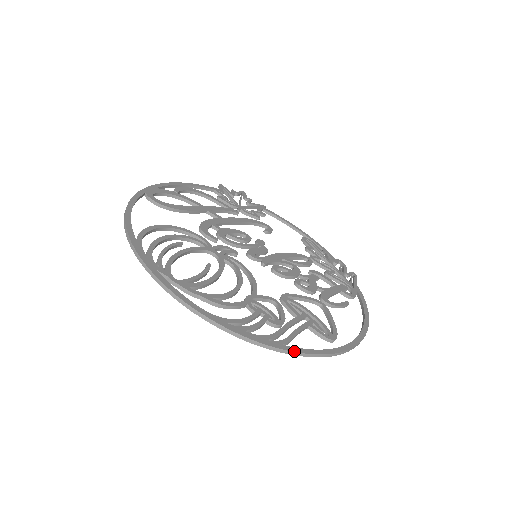
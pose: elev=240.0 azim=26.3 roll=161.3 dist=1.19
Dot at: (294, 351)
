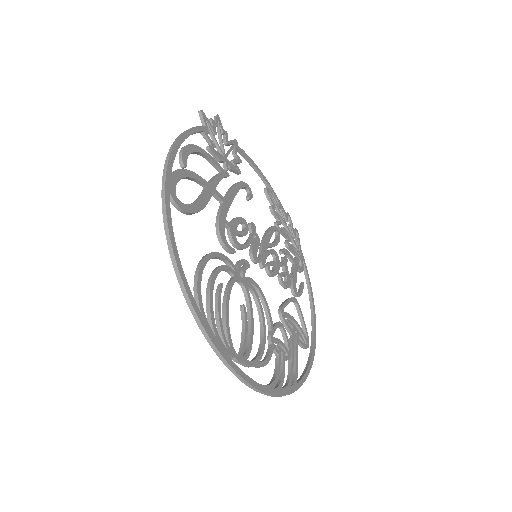
Dot at: (301, 385)
